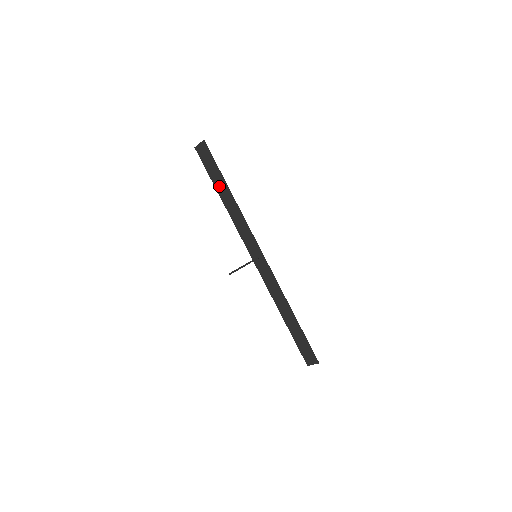
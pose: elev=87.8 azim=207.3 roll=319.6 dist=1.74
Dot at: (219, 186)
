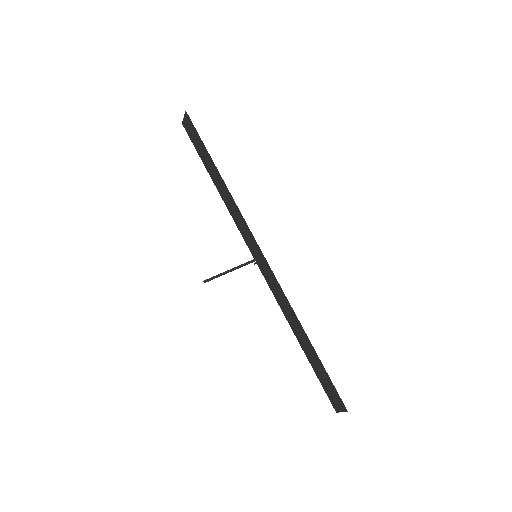
Dot at: (209, 167)
